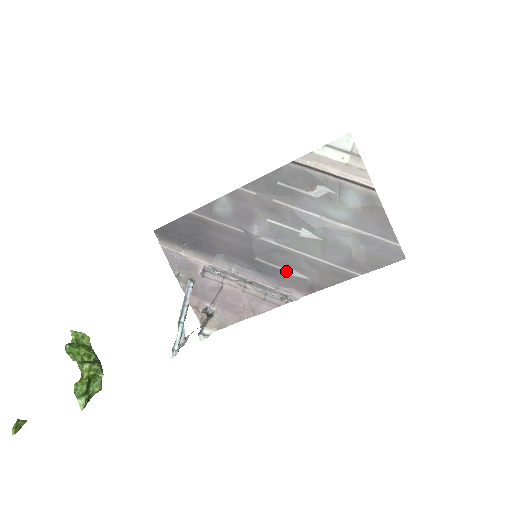
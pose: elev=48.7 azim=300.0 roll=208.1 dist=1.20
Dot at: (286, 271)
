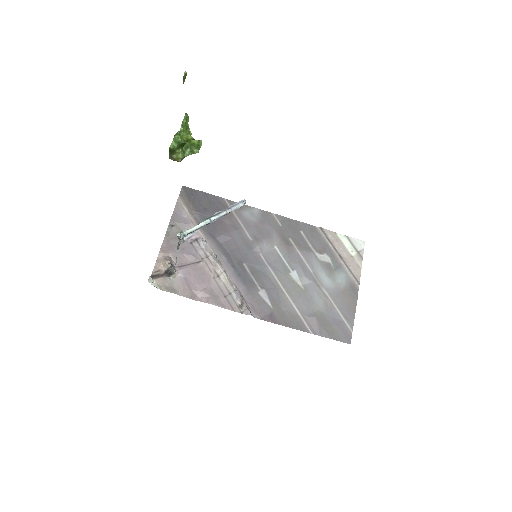
Dot at: (260, 290)
